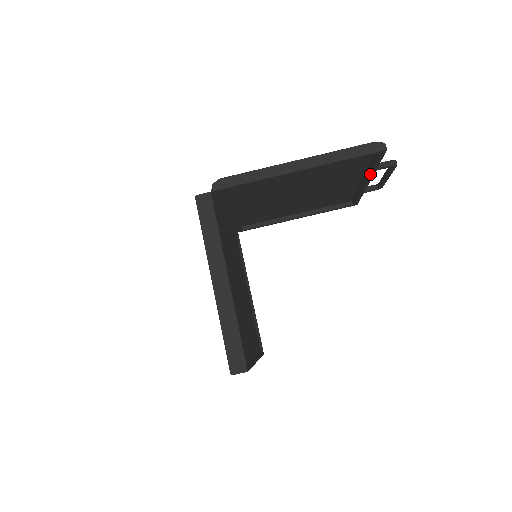
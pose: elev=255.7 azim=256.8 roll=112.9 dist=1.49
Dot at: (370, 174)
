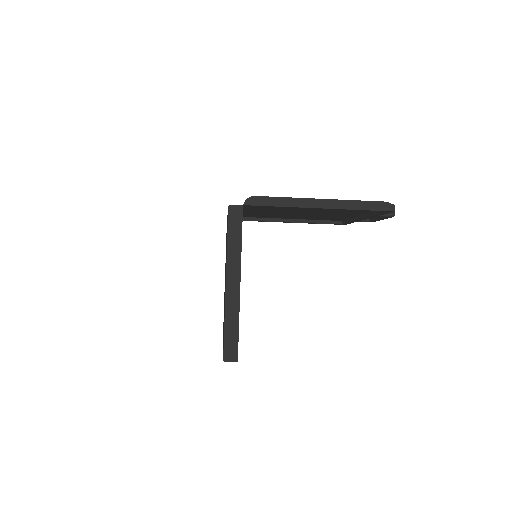
Dot at: (371, 216)
